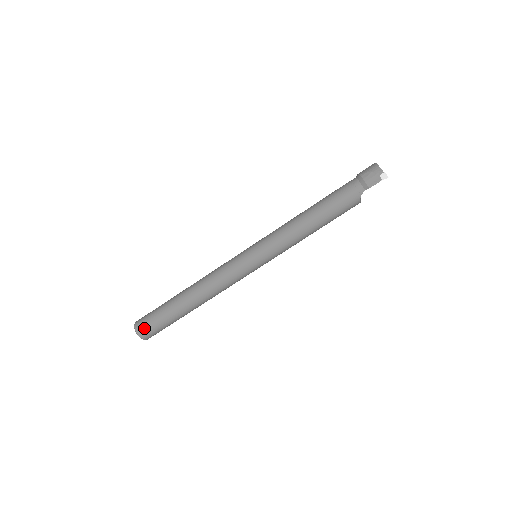
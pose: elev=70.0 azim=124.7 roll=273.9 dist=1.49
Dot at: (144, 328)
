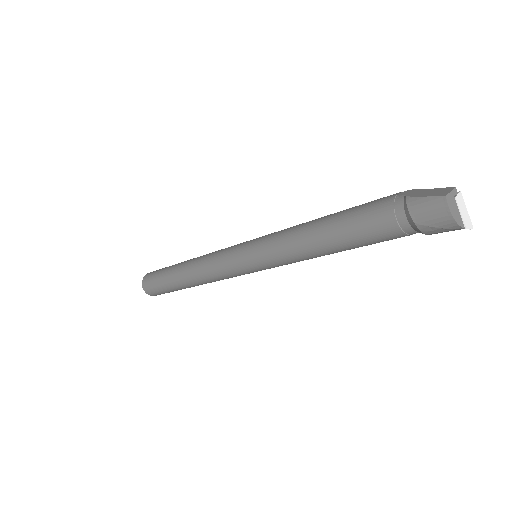
Dot at: occluded
